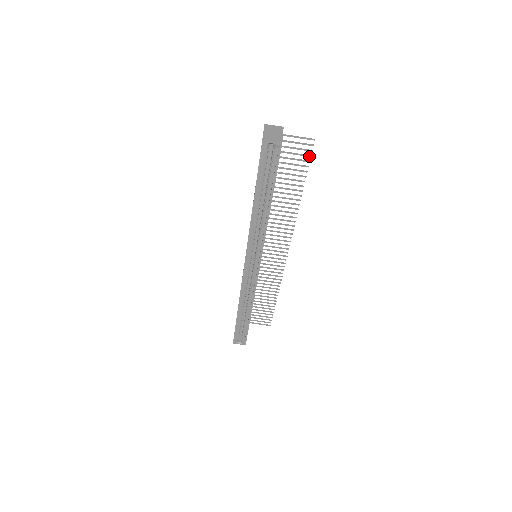
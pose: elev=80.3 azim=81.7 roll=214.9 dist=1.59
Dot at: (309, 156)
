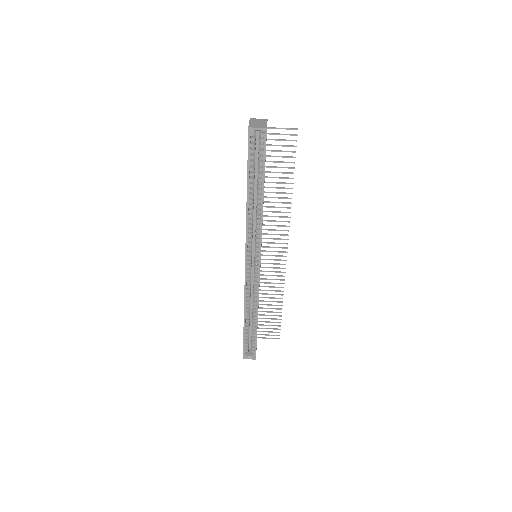
Dot at: (294, 146)
